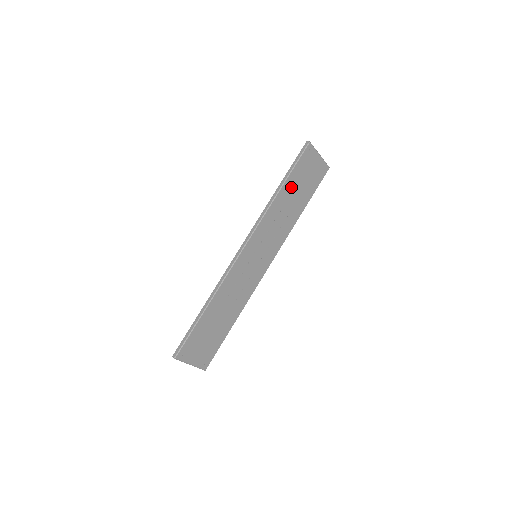
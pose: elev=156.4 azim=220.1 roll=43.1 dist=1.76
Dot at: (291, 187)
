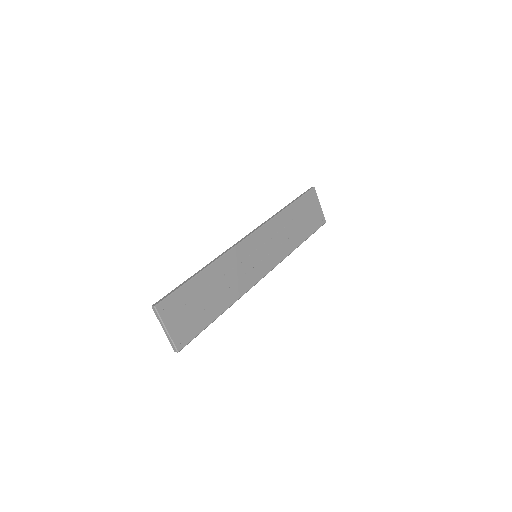
Dot at: (295, 213)
